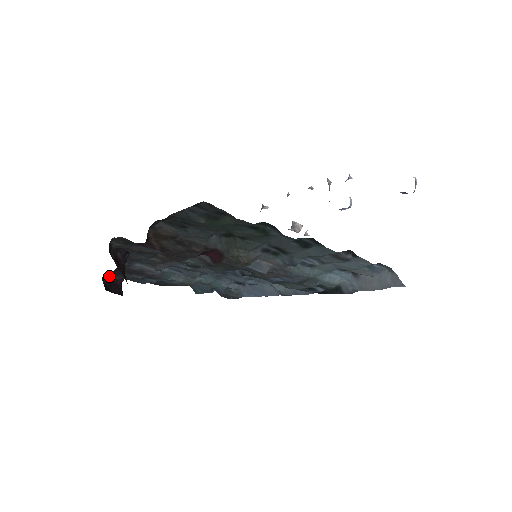
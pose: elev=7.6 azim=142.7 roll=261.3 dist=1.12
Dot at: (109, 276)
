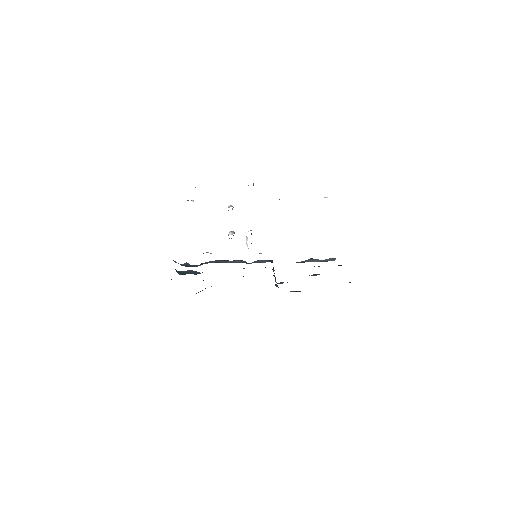
Dot at: occluded
